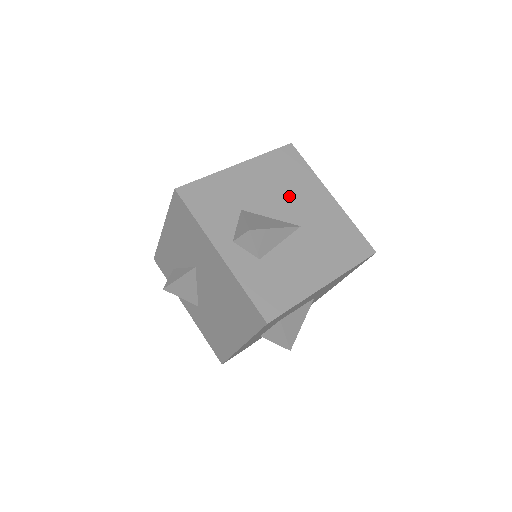
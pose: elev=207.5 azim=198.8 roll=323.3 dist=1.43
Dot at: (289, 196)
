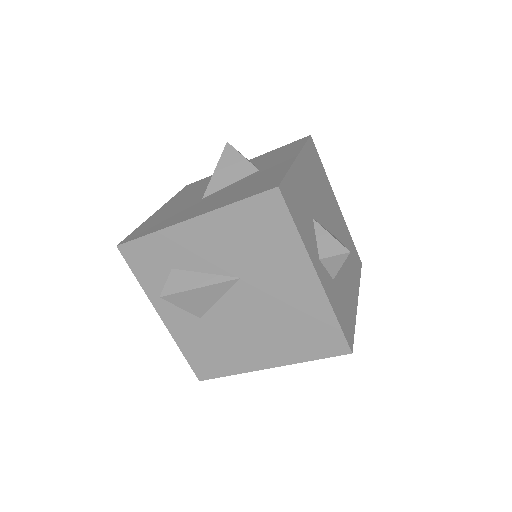
Dot at: (325, 202)
